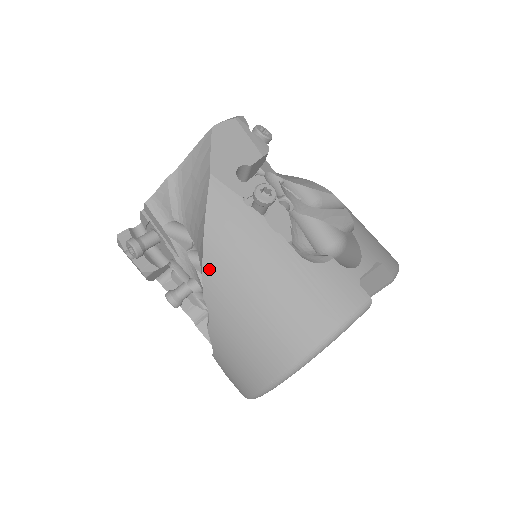
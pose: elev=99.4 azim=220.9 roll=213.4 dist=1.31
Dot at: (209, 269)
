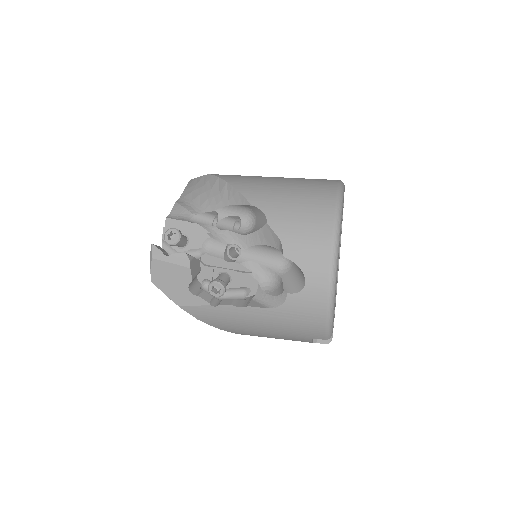
Dot at: (244, 190)
